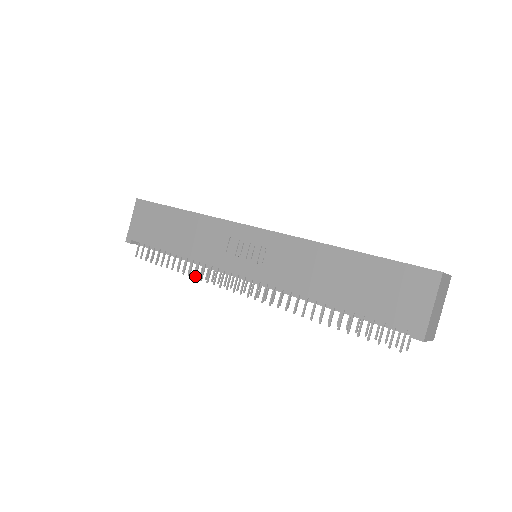
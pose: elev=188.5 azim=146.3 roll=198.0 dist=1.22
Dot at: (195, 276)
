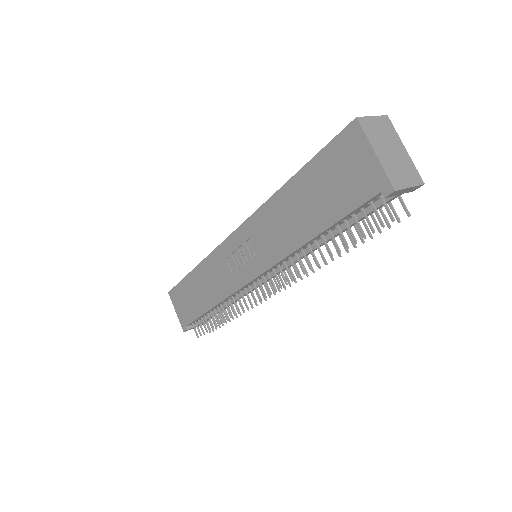
Dot at: (234, 314)
